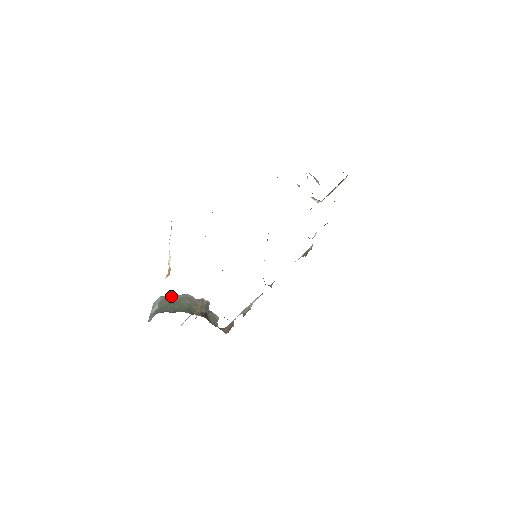
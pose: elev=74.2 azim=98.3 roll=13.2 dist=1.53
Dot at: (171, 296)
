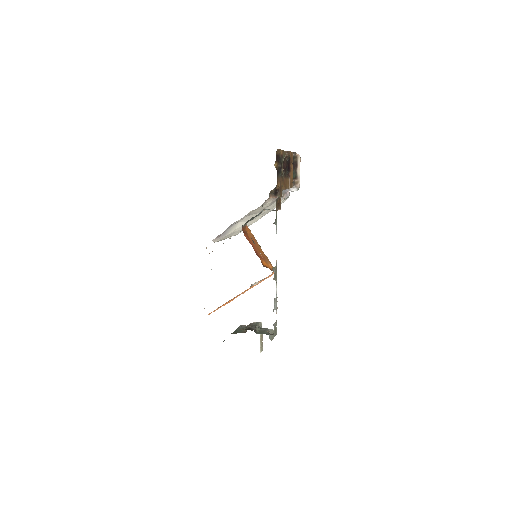
Dot at: occluded
